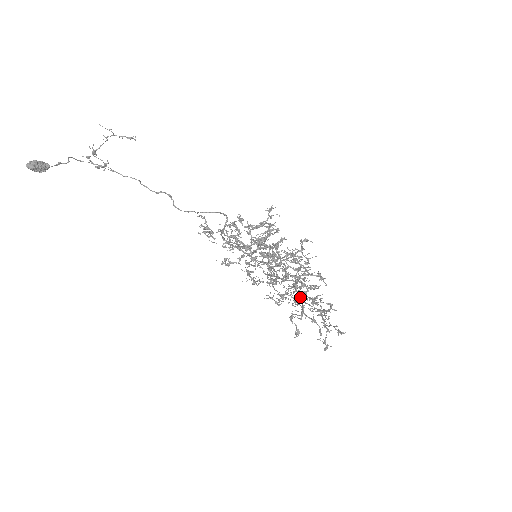
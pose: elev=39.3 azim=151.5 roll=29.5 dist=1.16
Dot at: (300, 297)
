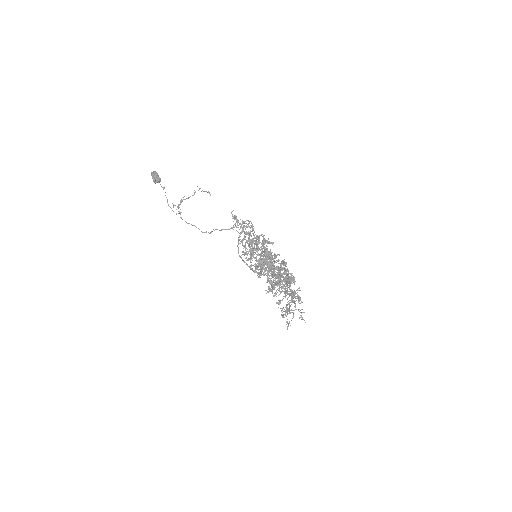
Dot at: (281, 267)
